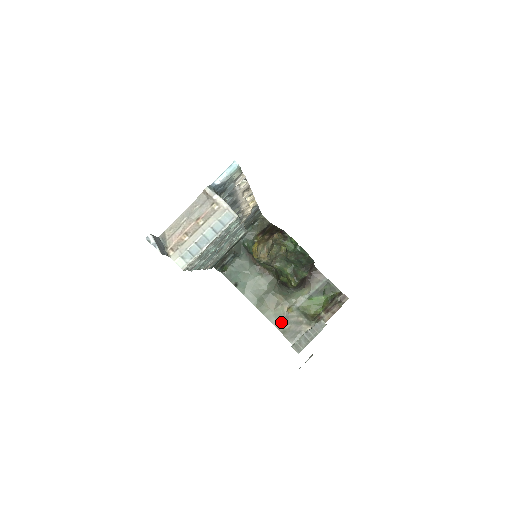
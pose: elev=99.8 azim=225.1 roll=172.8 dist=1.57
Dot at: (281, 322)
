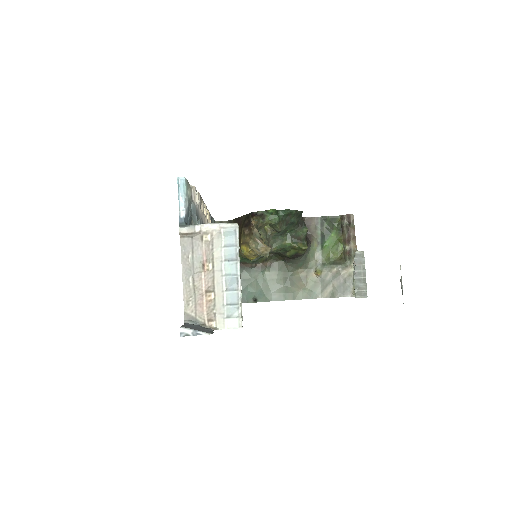
Dot at: (322, 290)
